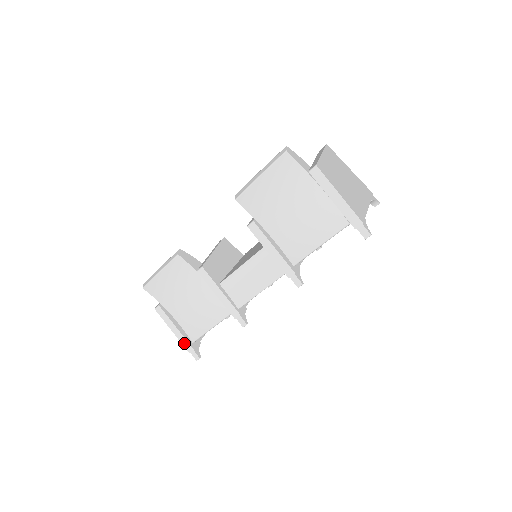
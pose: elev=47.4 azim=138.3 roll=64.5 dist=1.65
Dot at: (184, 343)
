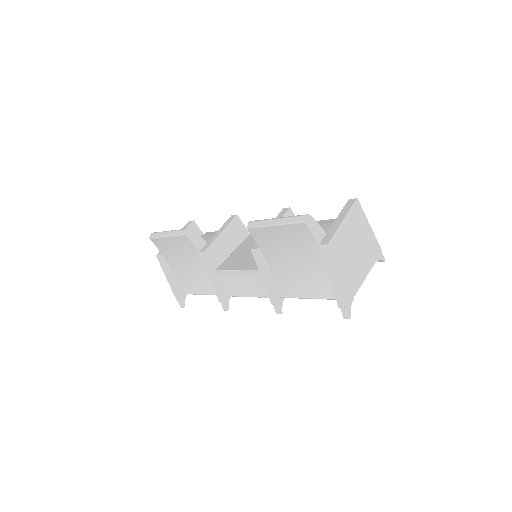
Dot at: (174, 291)
